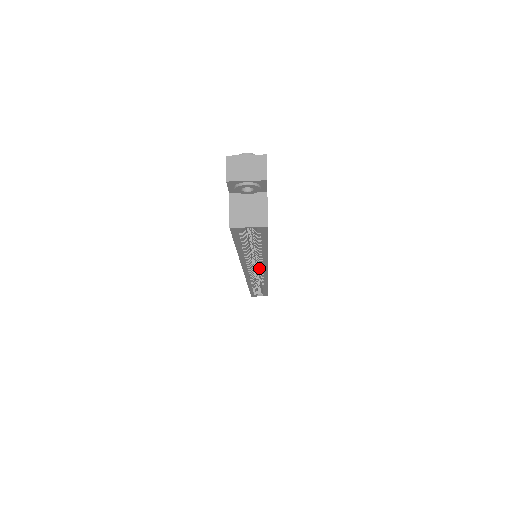
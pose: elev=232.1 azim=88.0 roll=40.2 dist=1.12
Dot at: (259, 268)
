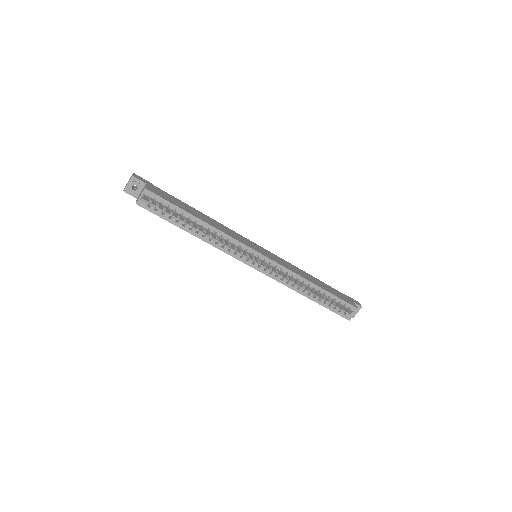
Dot at: occluded
